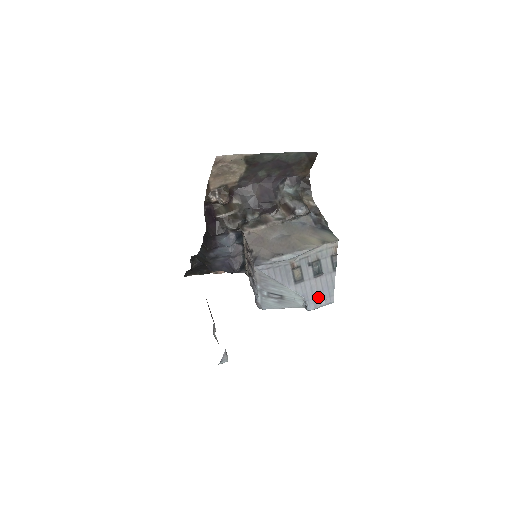
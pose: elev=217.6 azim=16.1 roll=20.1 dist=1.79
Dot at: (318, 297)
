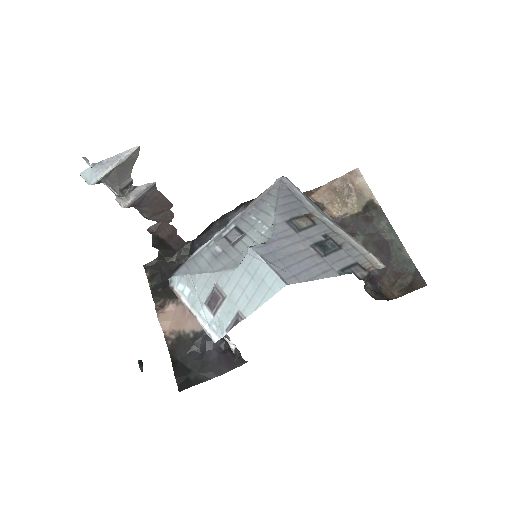
Dot at: (283, 258)
